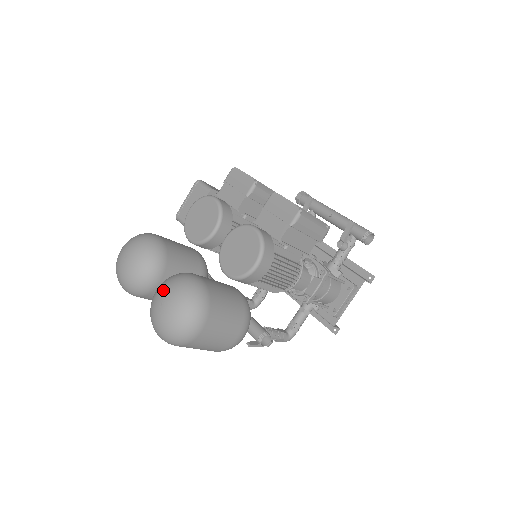
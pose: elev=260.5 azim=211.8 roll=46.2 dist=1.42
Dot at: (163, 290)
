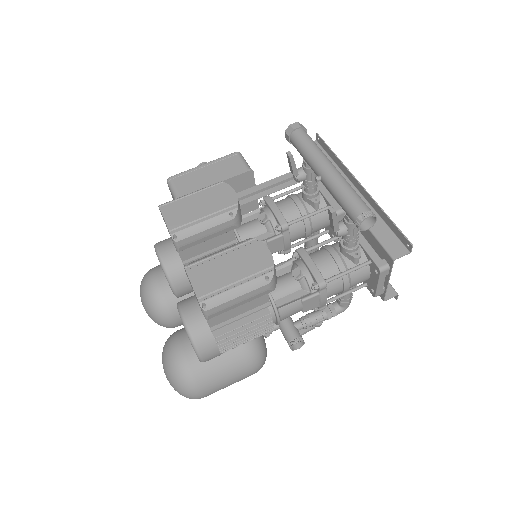
Dot at: (162, 362)
